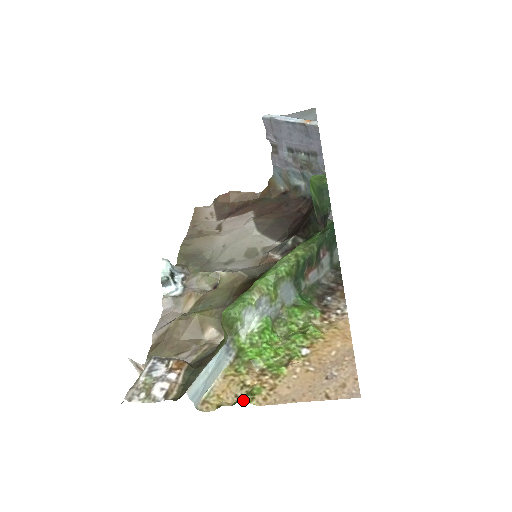
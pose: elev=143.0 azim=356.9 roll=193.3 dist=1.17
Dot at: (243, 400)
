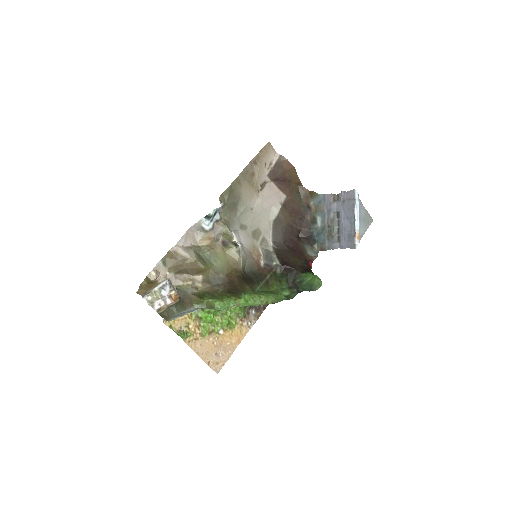
Dot at: (183, 339)
